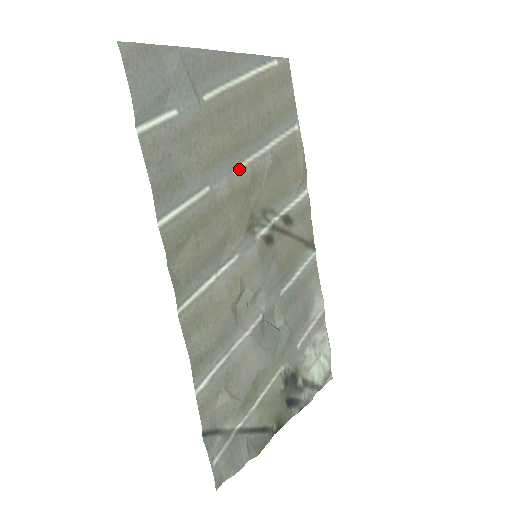
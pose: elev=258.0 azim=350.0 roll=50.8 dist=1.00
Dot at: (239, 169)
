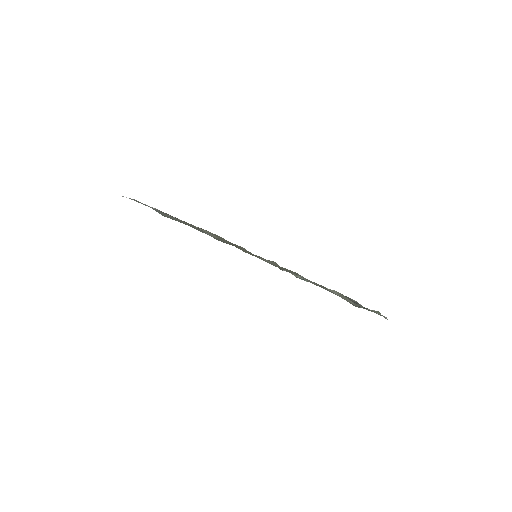
Dot at: occluded
